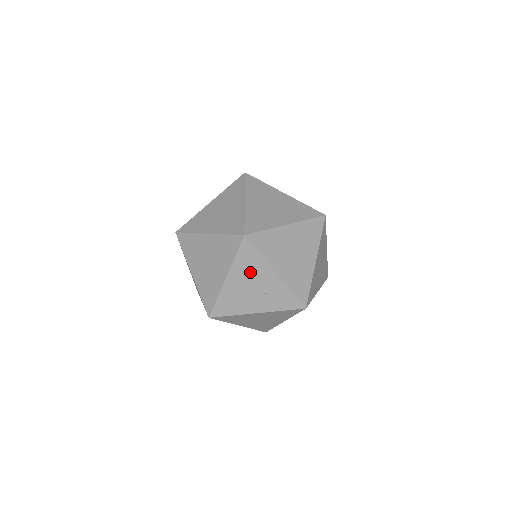
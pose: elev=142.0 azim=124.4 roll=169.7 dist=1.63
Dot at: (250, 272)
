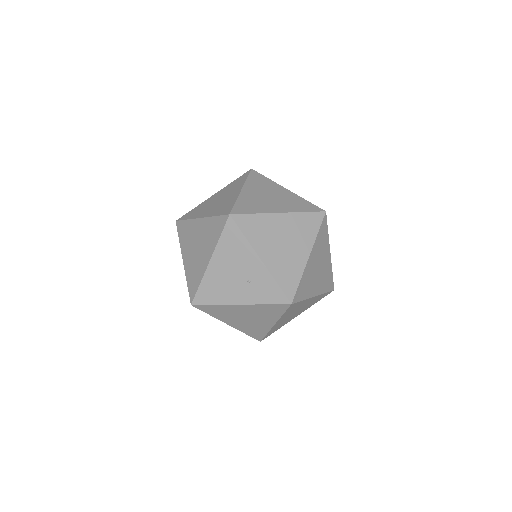
Dot at: (234, 256)
